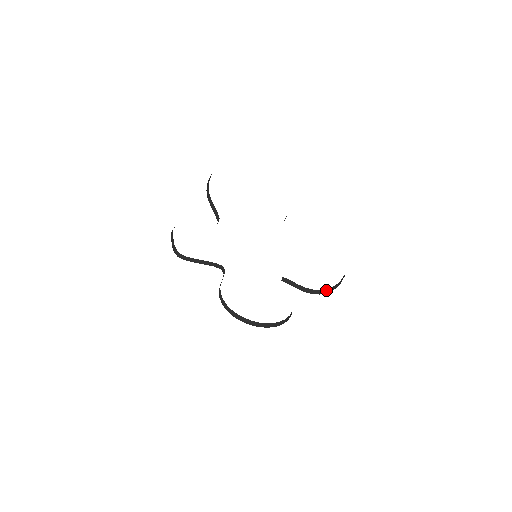
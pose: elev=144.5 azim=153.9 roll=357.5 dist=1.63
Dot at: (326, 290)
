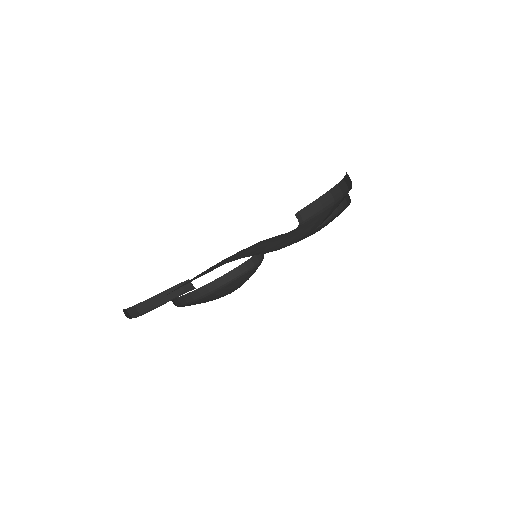
Dot at: occluded
